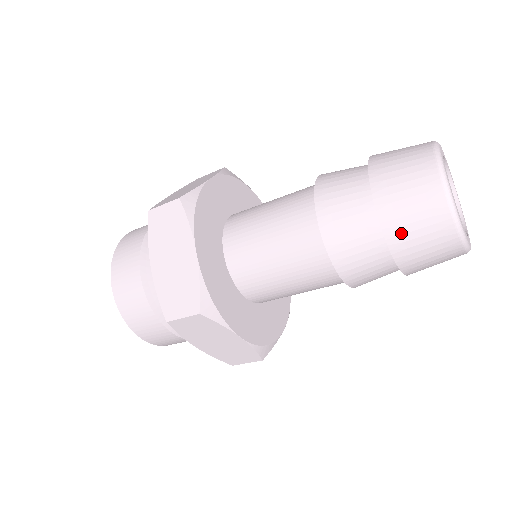
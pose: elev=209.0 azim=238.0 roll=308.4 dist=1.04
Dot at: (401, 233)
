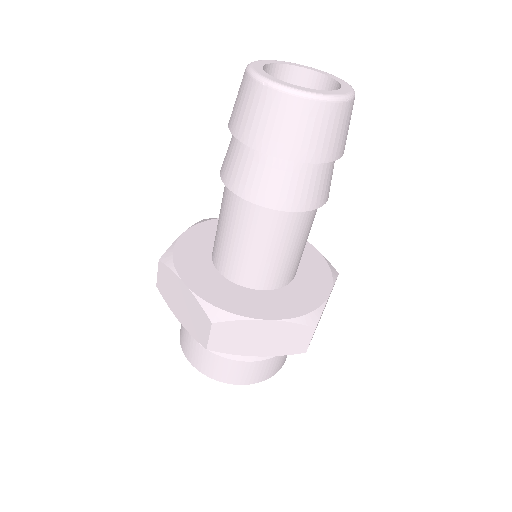
Dot at: (268, 139)
